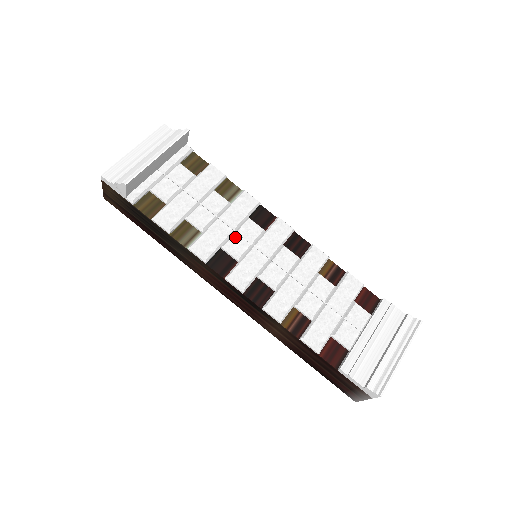
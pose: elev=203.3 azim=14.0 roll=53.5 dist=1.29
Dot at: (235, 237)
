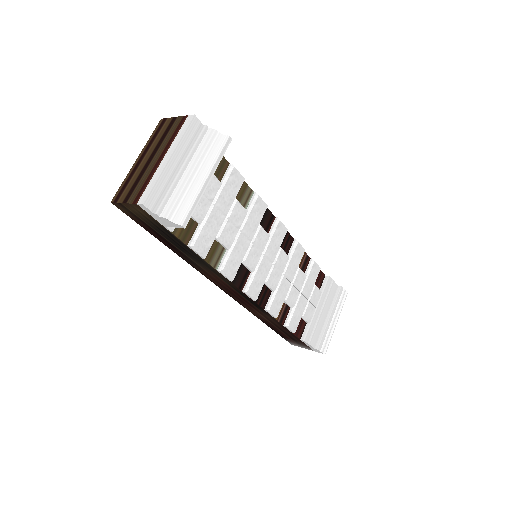
Dot at: (252, 250)
